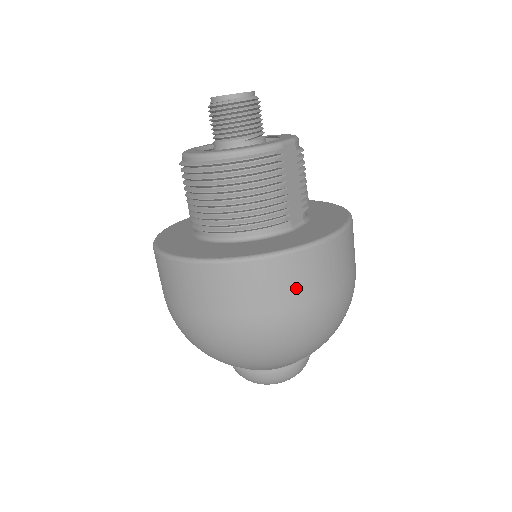
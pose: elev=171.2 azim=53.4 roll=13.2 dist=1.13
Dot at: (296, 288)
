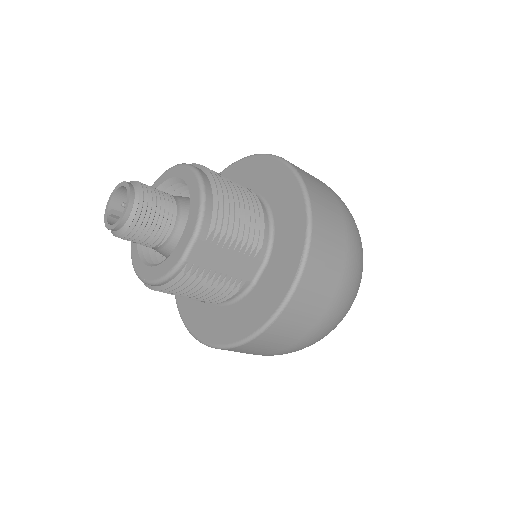
Dot at: (272, 347)
